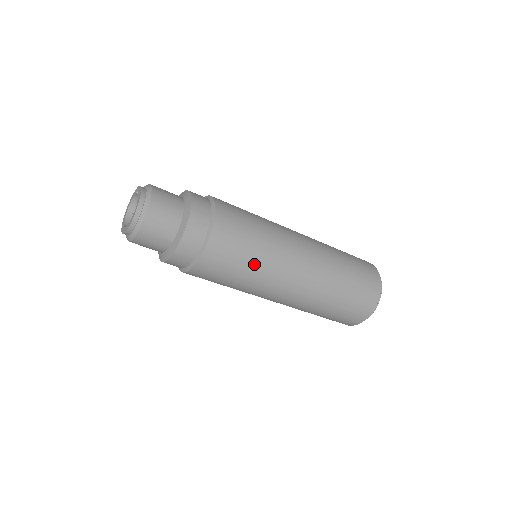
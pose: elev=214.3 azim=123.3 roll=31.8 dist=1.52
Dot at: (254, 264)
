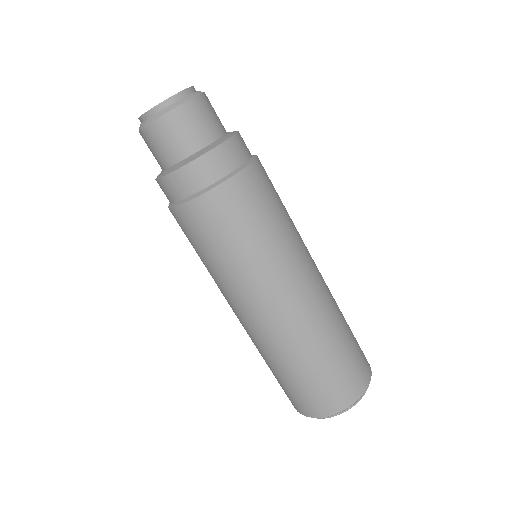
Dot at: (287, 221)
